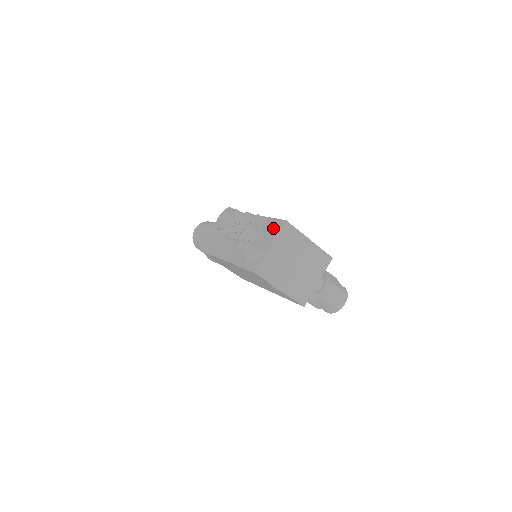
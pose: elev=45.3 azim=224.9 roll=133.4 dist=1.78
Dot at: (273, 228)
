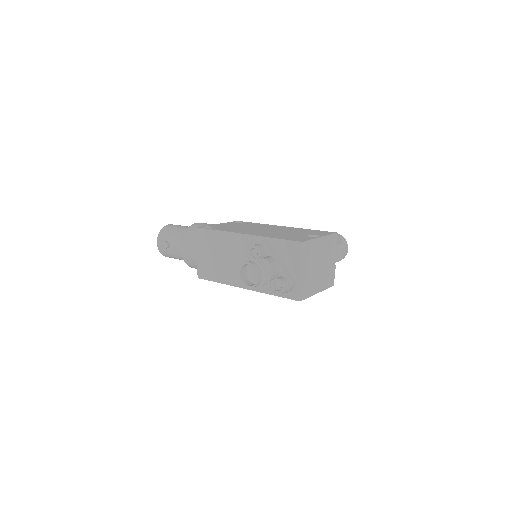
Dot at: (290, 252)
